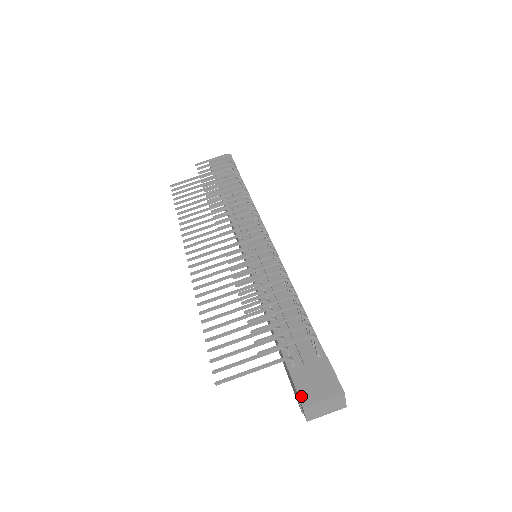
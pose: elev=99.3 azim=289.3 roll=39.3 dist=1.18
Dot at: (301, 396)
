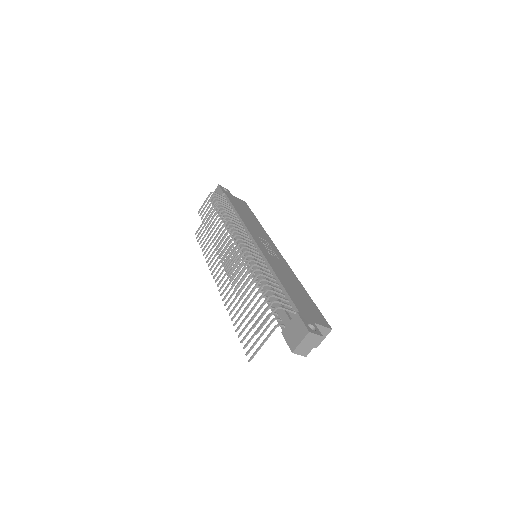
Dot at: (290, 346)
